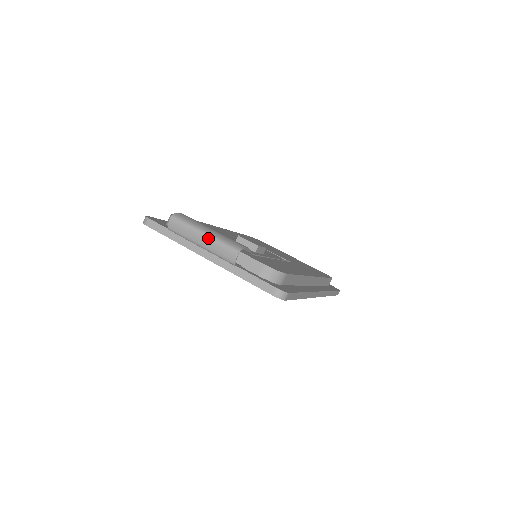
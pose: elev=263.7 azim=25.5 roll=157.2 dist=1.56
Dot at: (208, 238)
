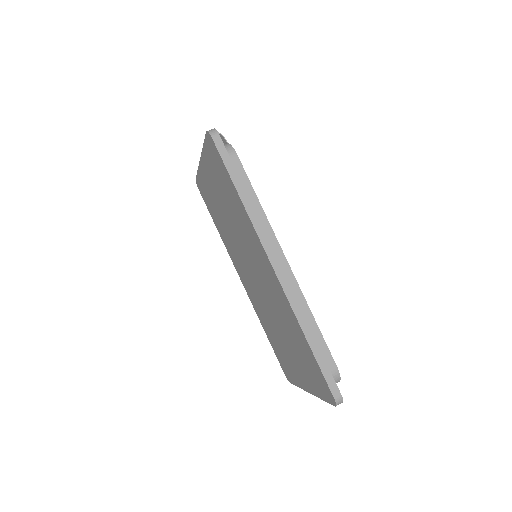
Dot at: occluded
